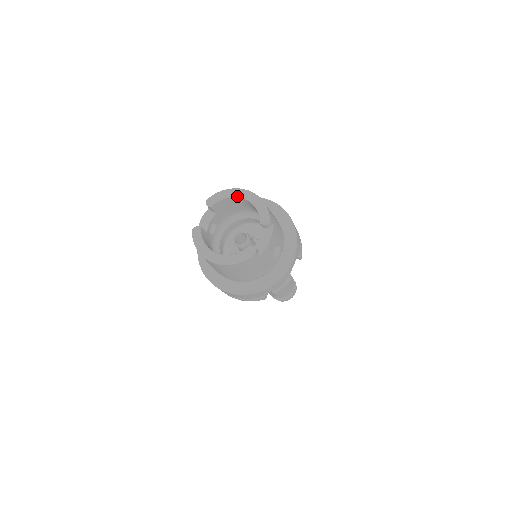
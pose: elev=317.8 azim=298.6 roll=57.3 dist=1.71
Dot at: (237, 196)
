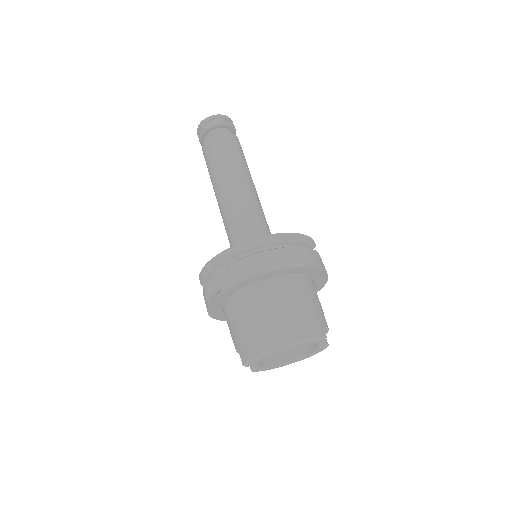
Dot at: occluded
